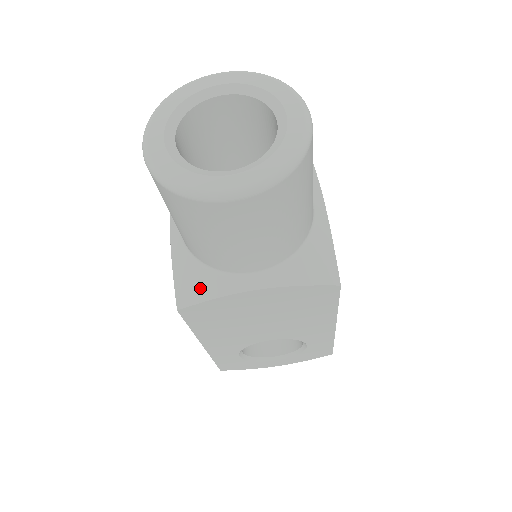
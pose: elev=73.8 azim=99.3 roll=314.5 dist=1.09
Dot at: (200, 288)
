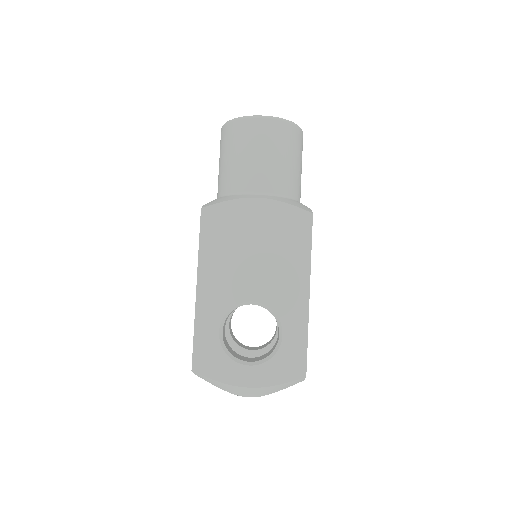
Dot at: (221, 200)
